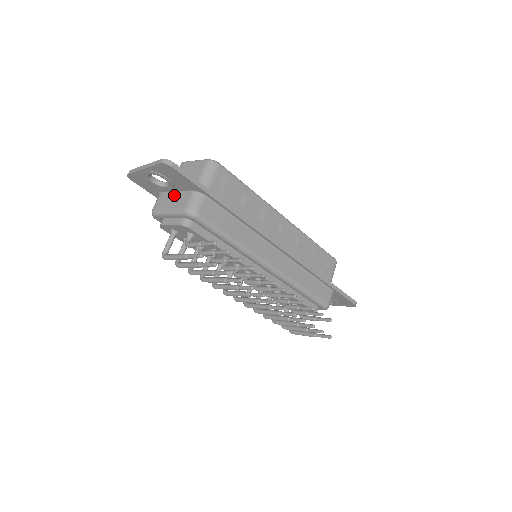
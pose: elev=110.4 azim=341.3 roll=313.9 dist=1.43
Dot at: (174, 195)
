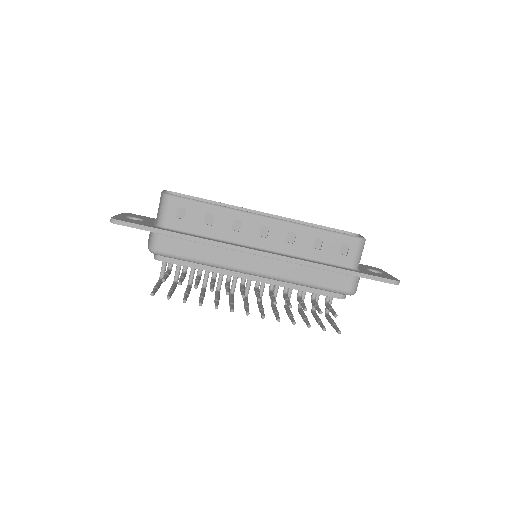
Dot at: occluded
